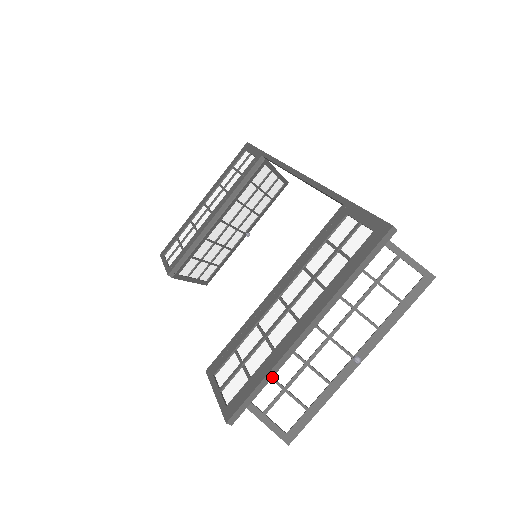
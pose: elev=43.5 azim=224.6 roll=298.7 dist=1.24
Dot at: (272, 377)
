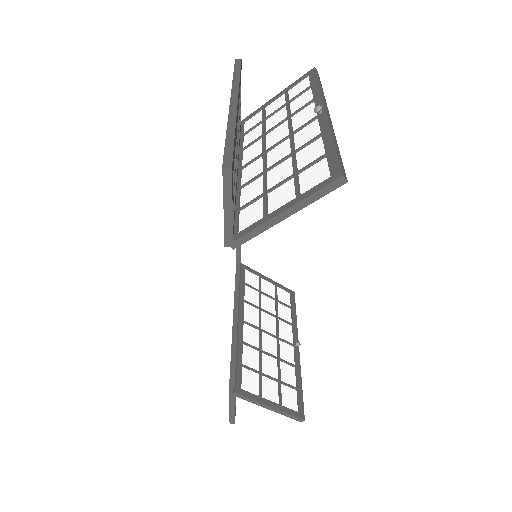
Dot at: (235, 130)
